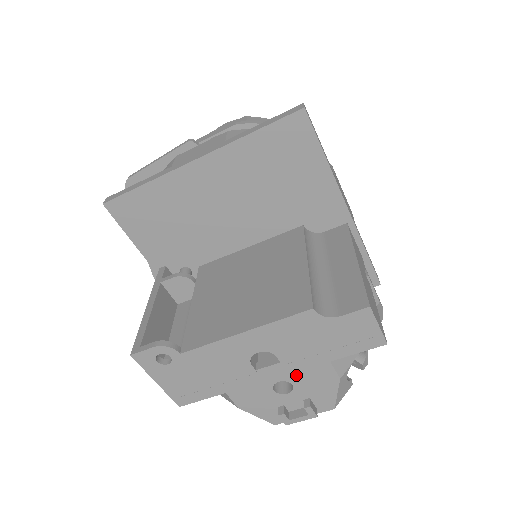
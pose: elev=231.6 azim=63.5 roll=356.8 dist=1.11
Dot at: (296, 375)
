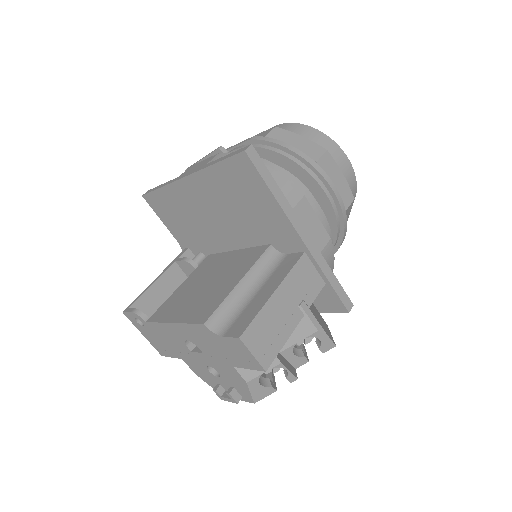
Dot at: (217, 366)
